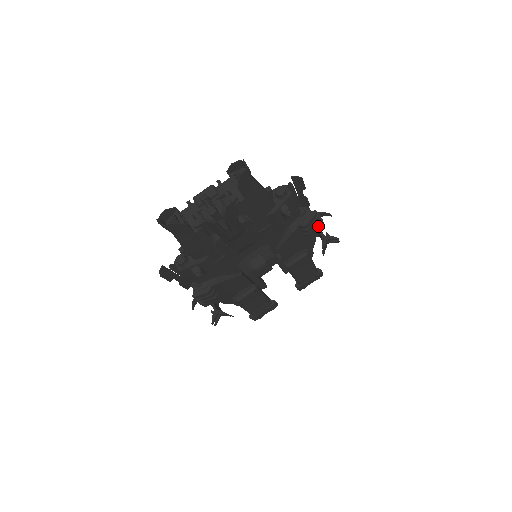
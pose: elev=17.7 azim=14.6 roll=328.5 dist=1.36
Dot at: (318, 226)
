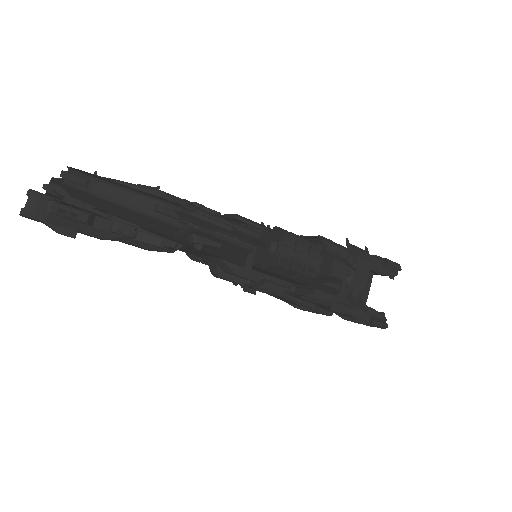
Dot at: (312, 277)
